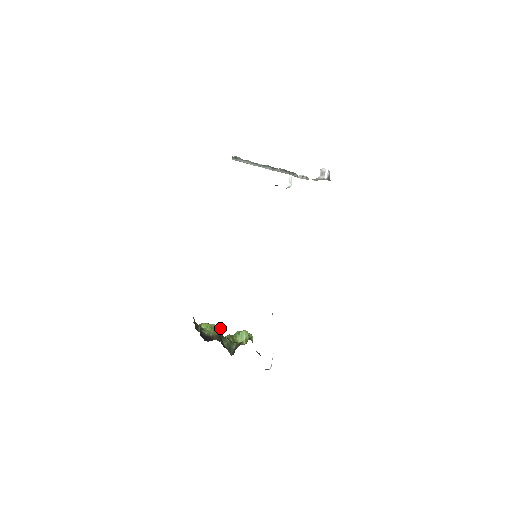
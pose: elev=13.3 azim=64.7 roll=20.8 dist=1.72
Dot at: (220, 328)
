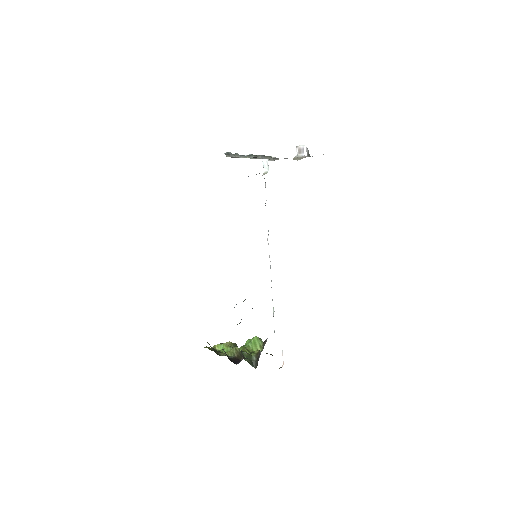
Dot at: (236, 344)
